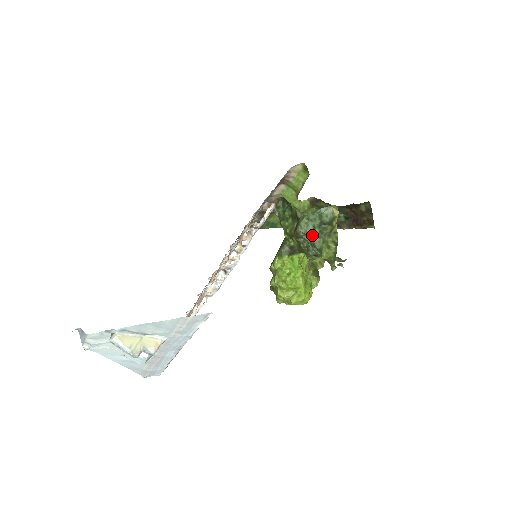
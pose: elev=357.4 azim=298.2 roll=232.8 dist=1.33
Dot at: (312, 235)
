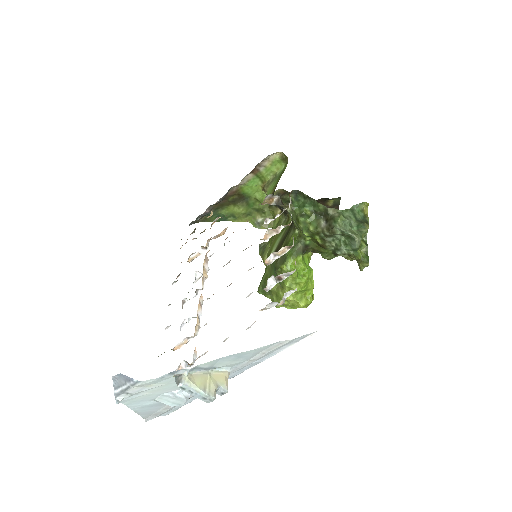
Dot at: (354, 234)
